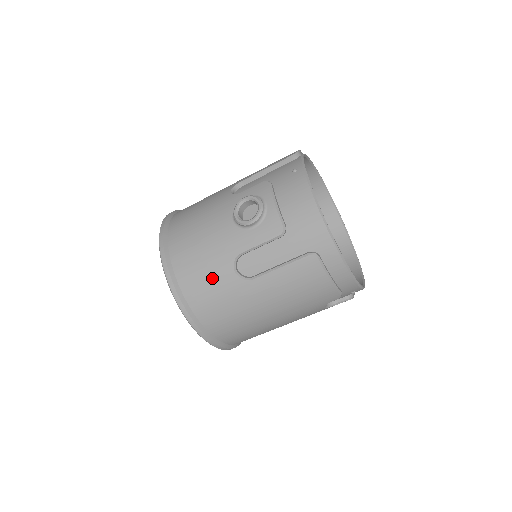
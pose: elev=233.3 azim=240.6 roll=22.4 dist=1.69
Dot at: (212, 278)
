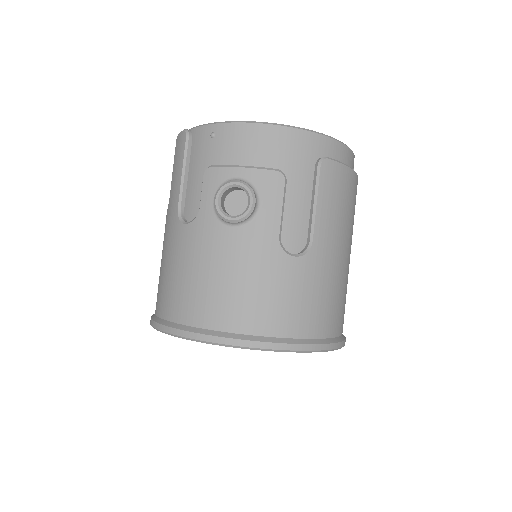
Dot at: (287, 289)
